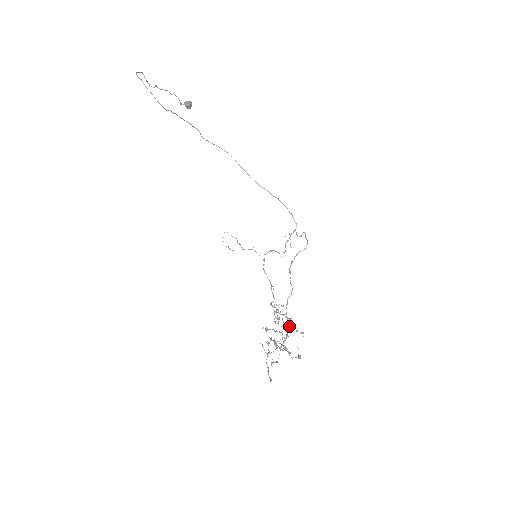
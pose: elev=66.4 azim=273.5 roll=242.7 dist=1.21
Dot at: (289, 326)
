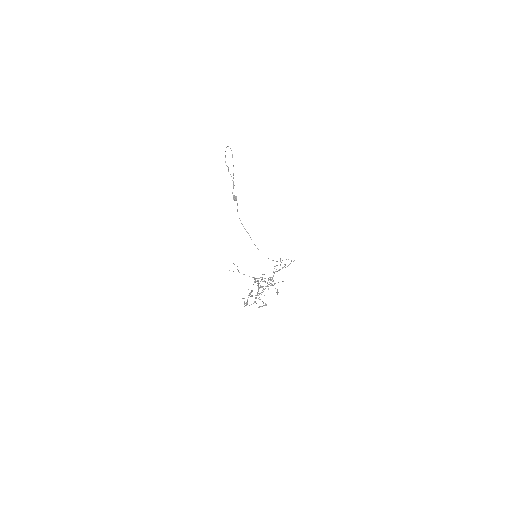
Dot at: (273, 281)
